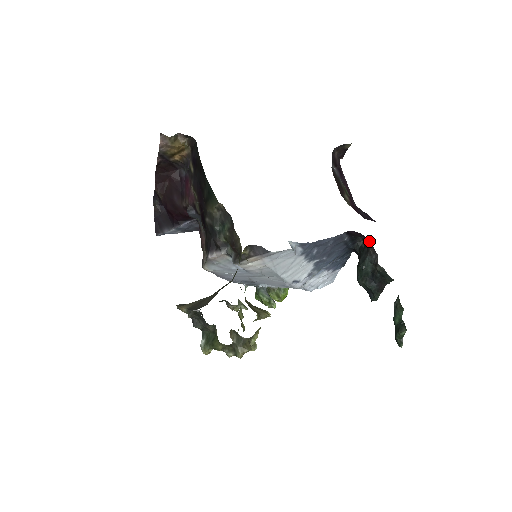
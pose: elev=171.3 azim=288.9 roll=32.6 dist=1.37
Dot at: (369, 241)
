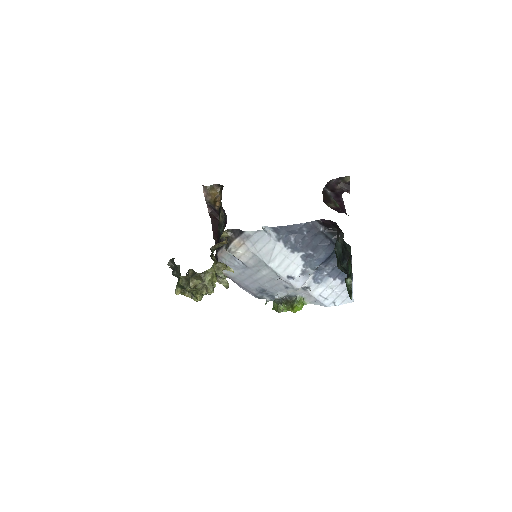
Dot at: (337, 225)
